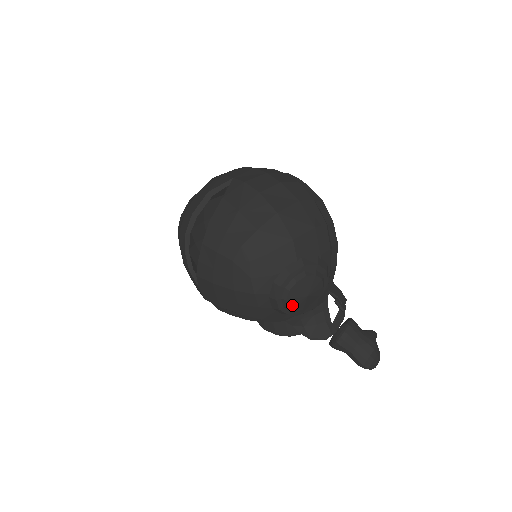
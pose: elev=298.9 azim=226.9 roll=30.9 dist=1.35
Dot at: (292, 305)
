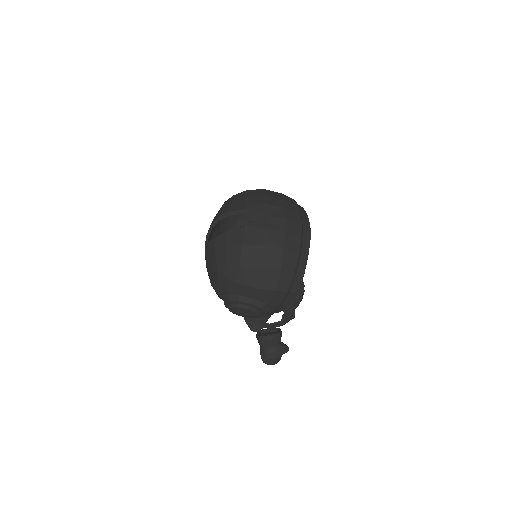
Dot at: (232, 312)
